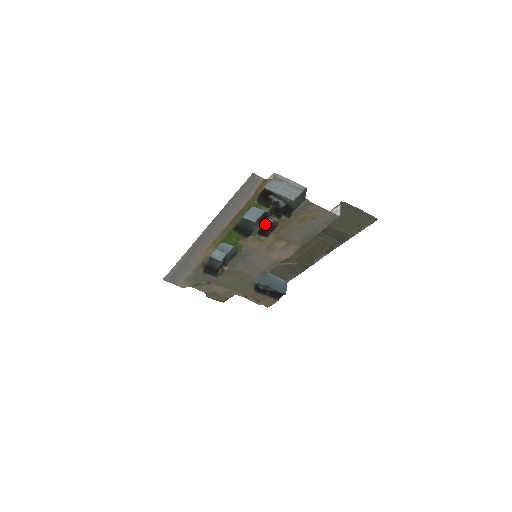
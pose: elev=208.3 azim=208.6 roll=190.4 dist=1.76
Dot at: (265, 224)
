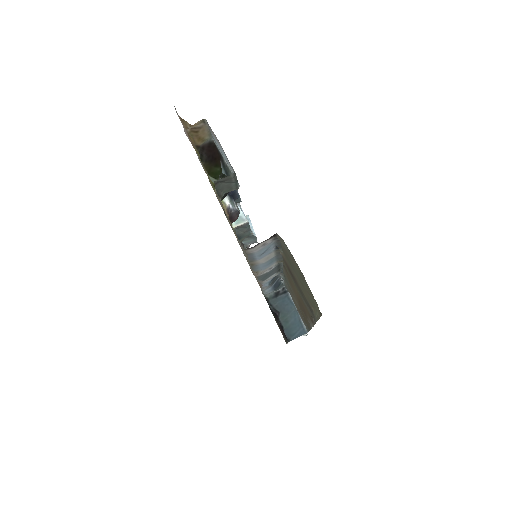
Dot at: (238, 209)
